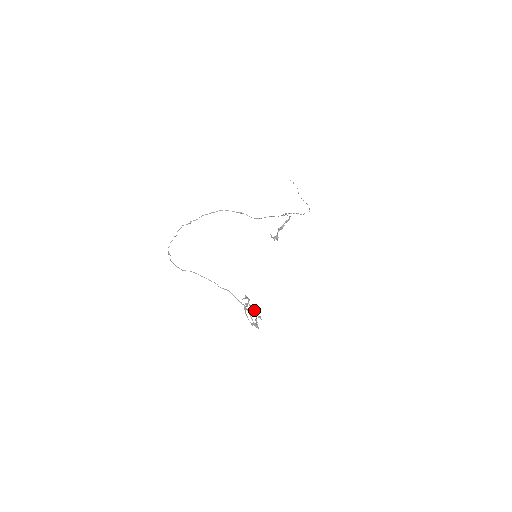
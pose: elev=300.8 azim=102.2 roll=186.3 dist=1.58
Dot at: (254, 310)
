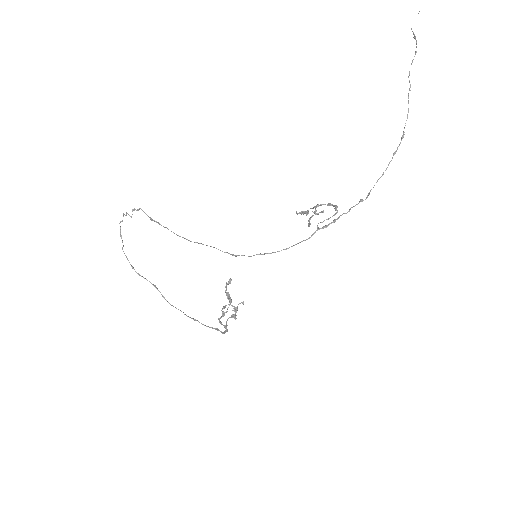
Dot at: (234, 310)
